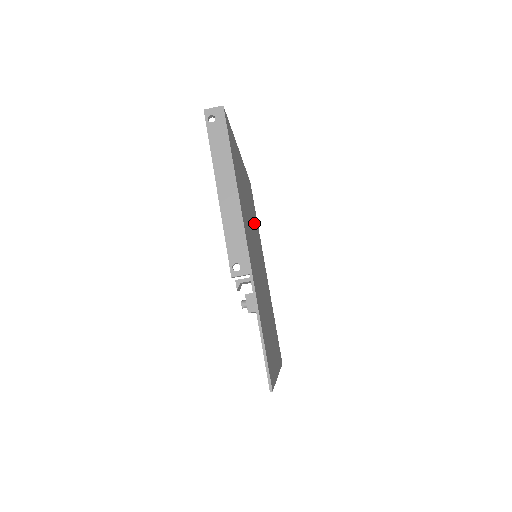
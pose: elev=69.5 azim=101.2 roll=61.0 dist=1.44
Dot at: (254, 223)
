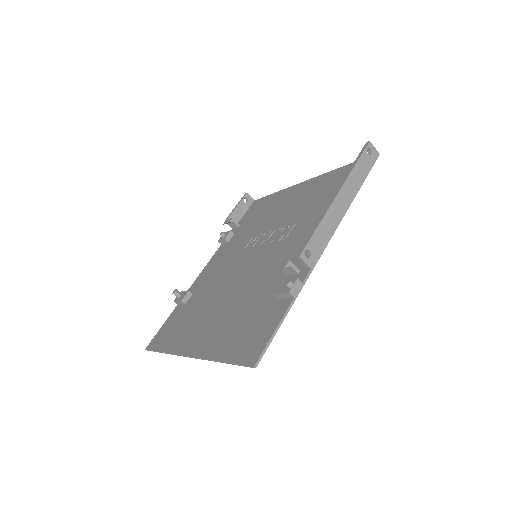
Dot at: occluded
